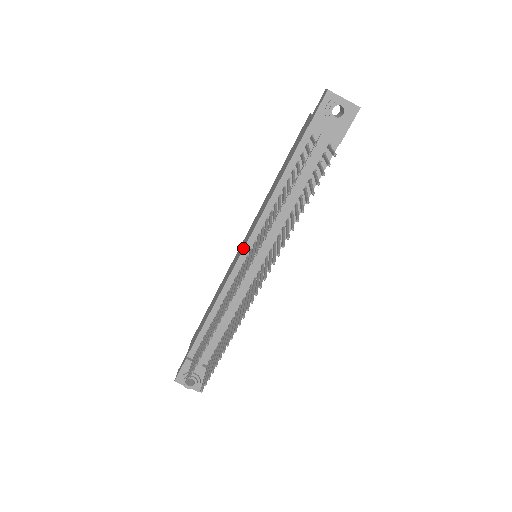
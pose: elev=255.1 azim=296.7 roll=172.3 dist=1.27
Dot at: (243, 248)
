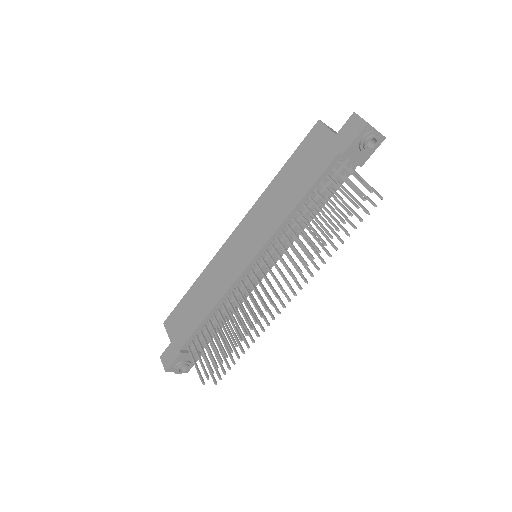
Dot at: (253, 256)
